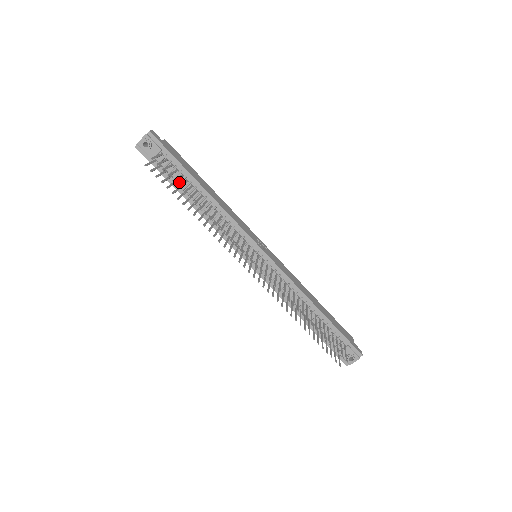
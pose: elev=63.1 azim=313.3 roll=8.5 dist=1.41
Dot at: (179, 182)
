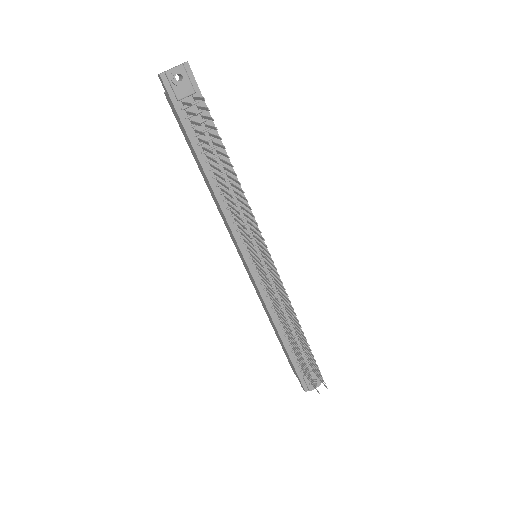
Dot at: occluded
